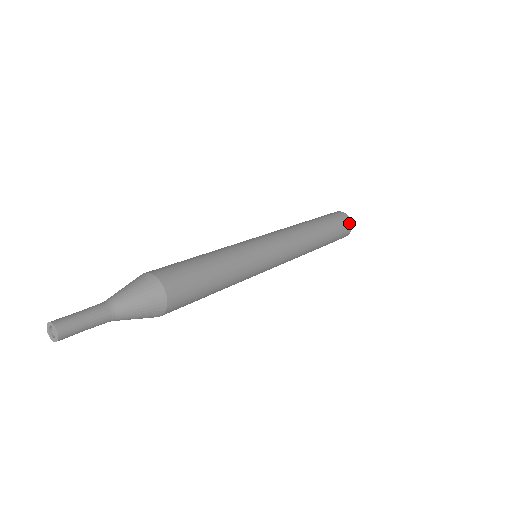
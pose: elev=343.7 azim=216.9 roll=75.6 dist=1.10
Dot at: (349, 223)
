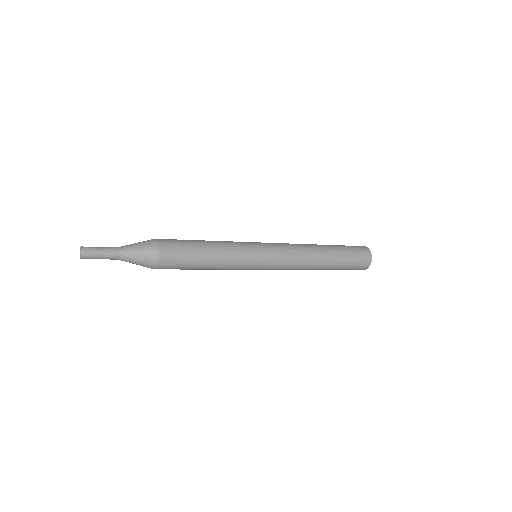
Dot at: (365, 249)
